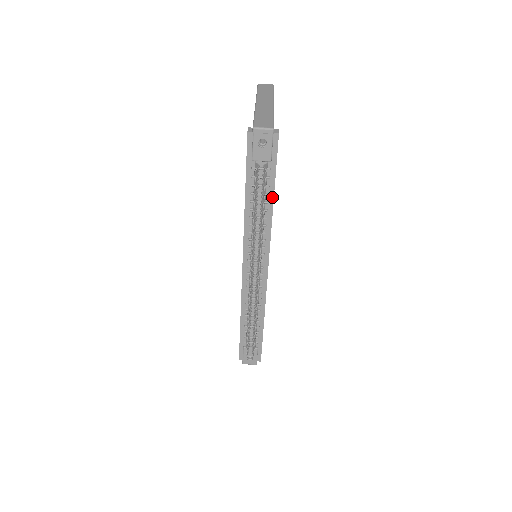
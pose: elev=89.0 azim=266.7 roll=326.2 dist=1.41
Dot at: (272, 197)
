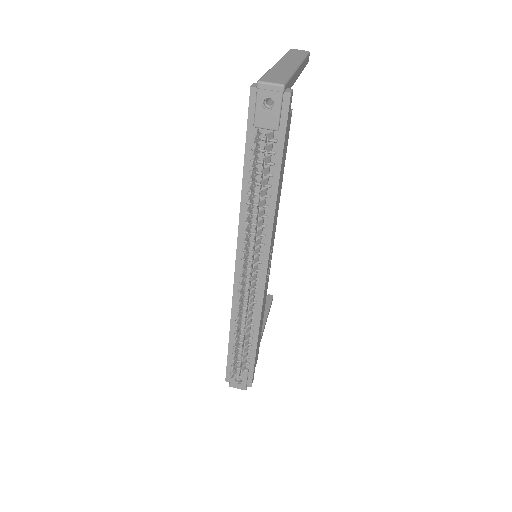
Dot at: (277, 180)
